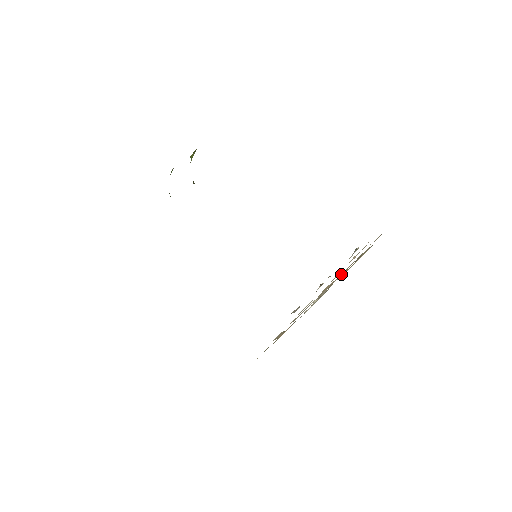
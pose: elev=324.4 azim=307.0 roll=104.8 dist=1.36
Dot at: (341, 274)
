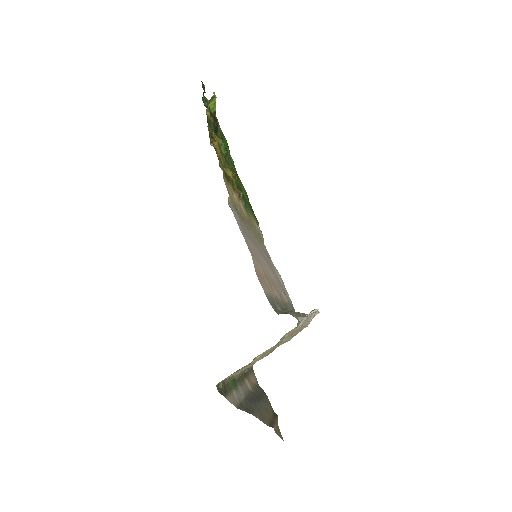
Dot at: occluded
